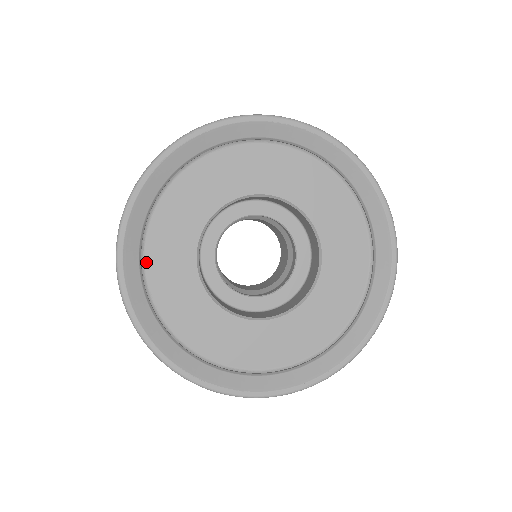
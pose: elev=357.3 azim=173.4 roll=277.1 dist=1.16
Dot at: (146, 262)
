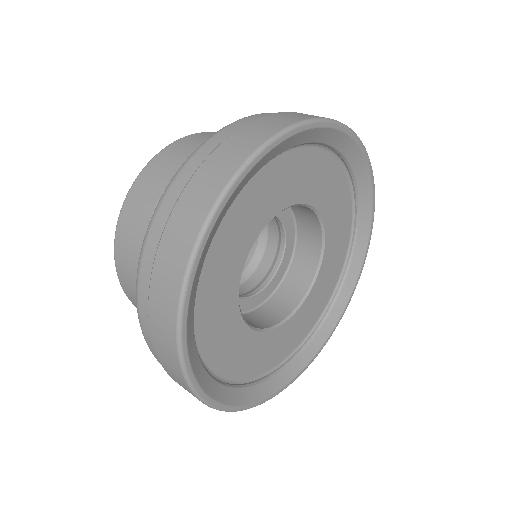
Dot at: occluded
